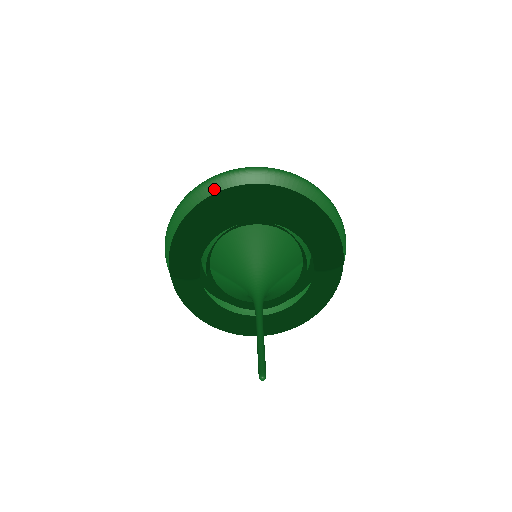
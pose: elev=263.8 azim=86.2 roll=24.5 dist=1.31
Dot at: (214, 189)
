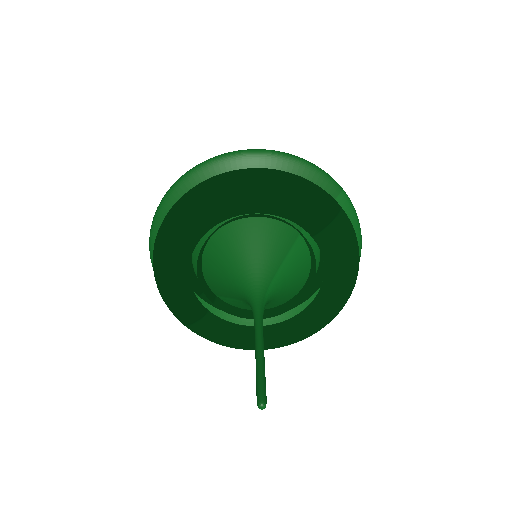
Dot at: occluded
